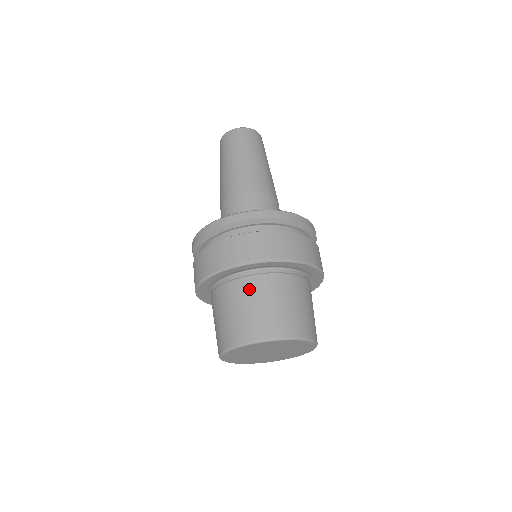
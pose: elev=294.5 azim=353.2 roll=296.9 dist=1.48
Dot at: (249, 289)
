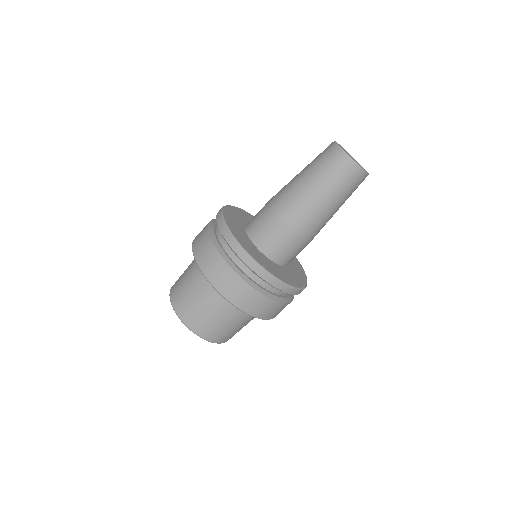
Dot at: (222, 308)
